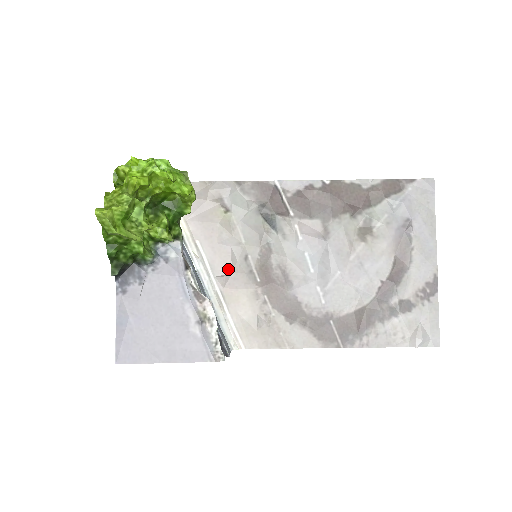
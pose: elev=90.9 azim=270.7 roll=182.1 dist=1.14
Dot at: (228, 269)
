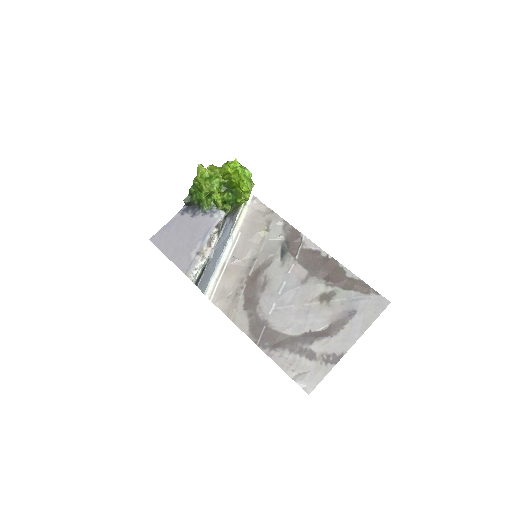
Dot at: (241, 257)
